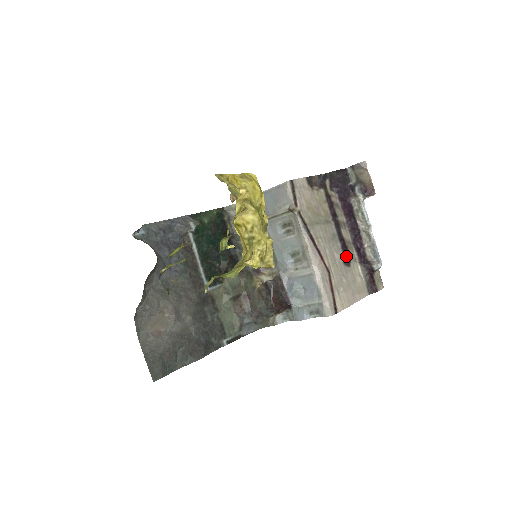
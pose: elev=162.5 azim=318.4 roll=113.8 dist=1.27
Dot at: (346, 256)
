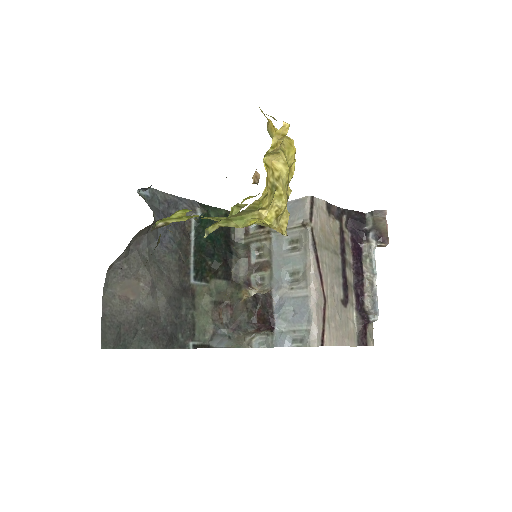
Dot at: (345, 295)
